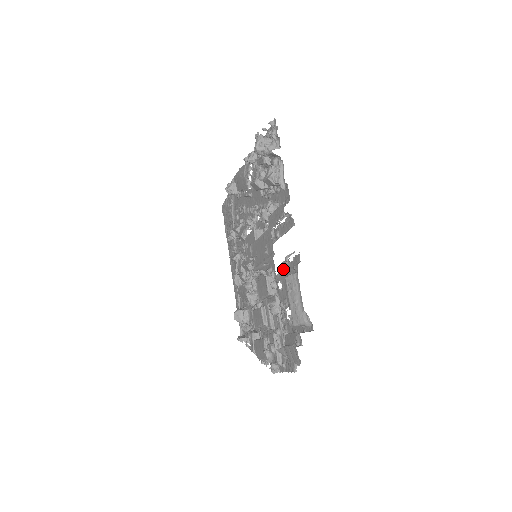
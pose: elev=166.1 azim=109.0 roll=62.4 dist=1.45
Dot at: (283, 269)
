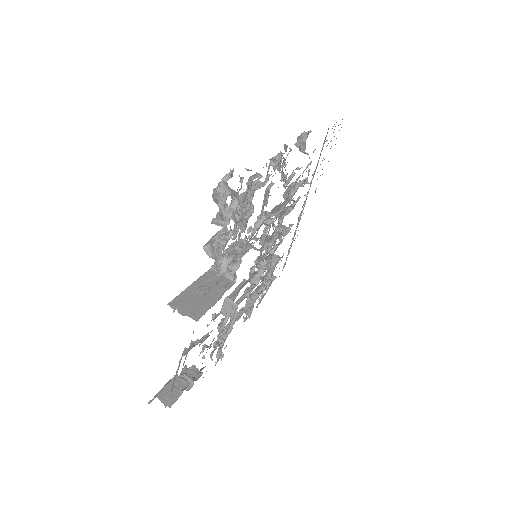
Dot at: occluded
